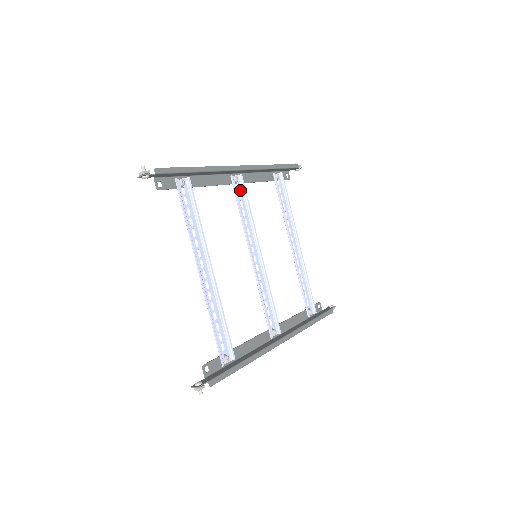
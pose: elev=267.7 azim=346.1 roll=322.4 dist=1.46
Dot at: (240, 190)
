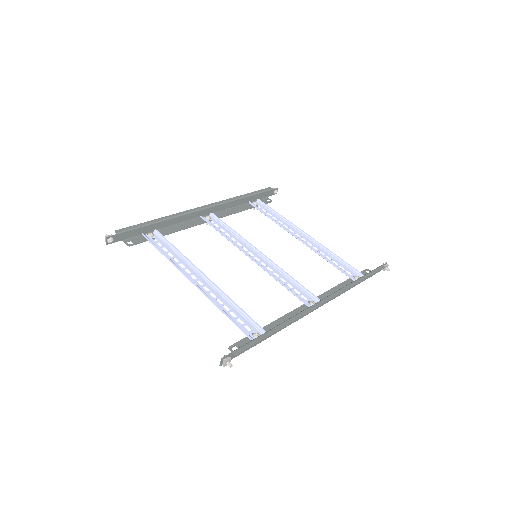
Dot at: (217, 223)
